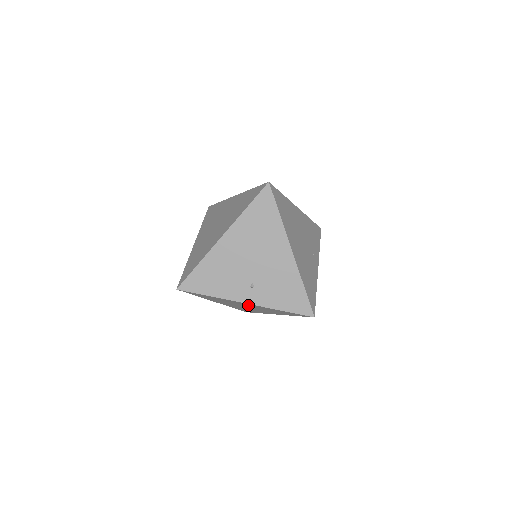
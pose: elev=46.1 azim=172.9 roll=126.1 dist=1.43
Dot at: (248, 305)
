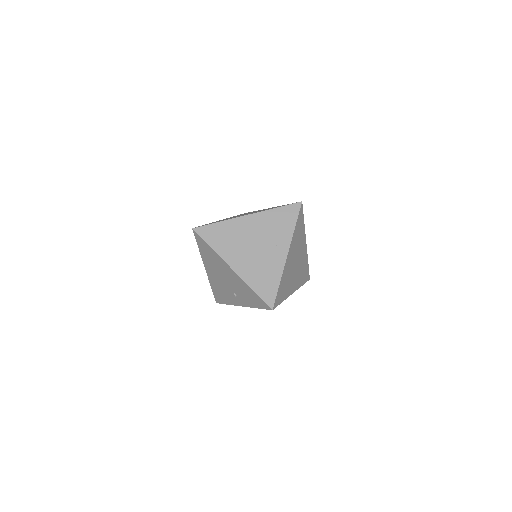
Dot at: occluded
